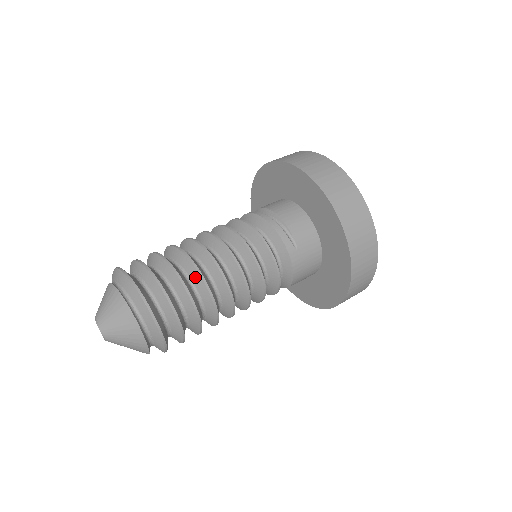
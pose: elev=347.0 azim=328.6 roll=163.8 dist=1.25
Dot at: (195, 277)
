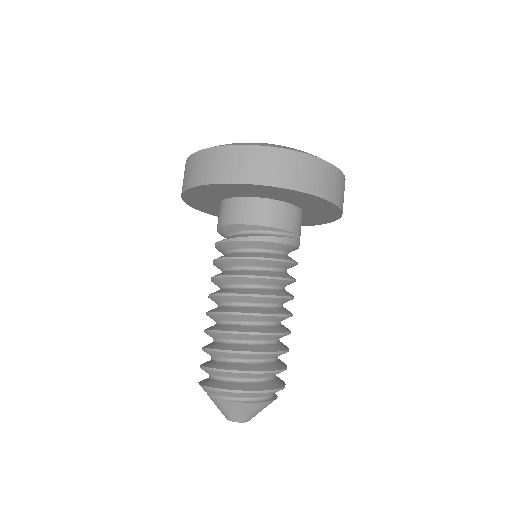
Dot at: (278, 338)
